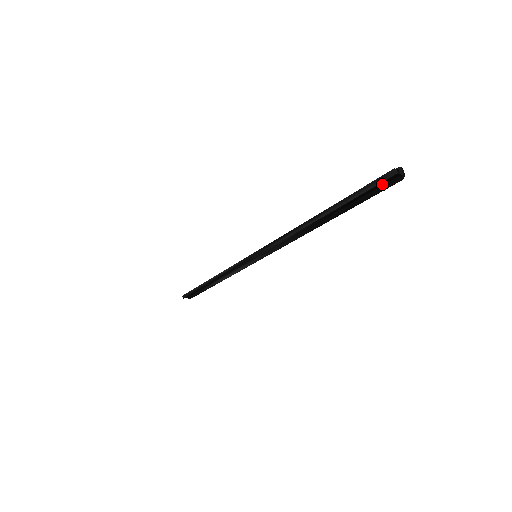
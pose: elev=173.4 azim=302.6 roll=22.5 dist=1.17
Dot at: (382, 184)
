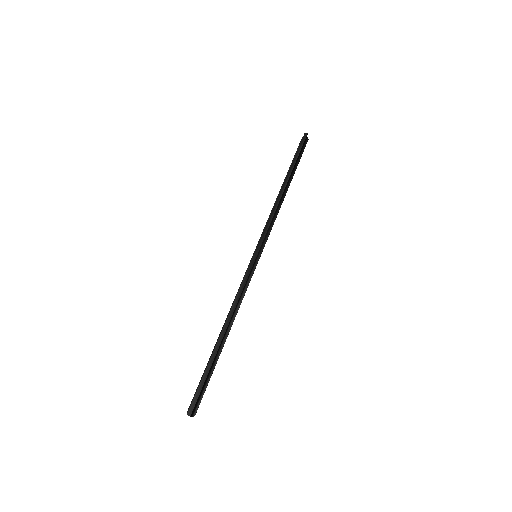
Dot at: (304, 144)
